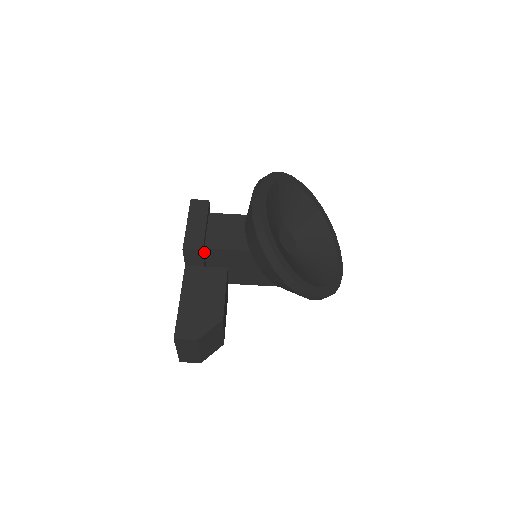
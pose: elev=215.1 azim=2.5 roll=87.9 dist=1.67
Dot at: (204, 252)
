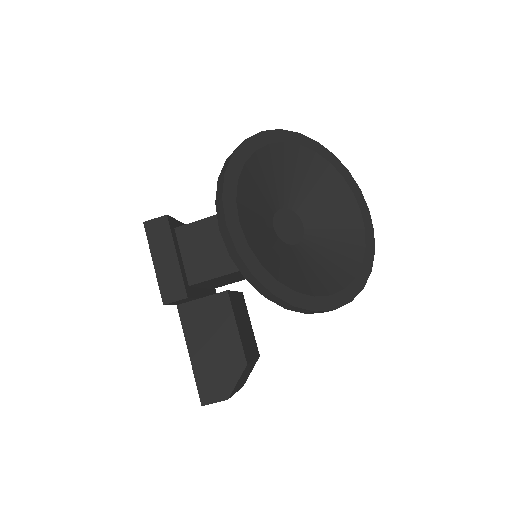
Dot at: (191, 288)
